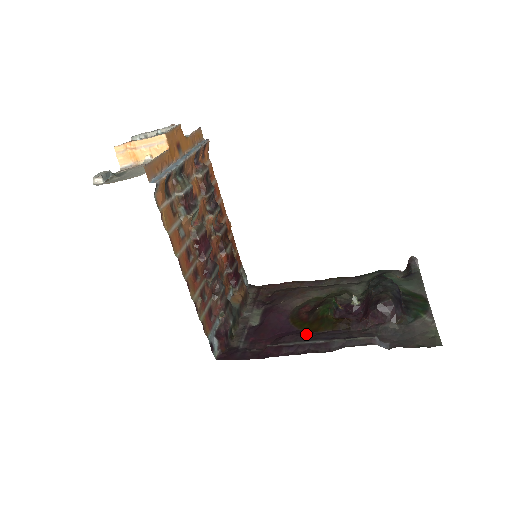
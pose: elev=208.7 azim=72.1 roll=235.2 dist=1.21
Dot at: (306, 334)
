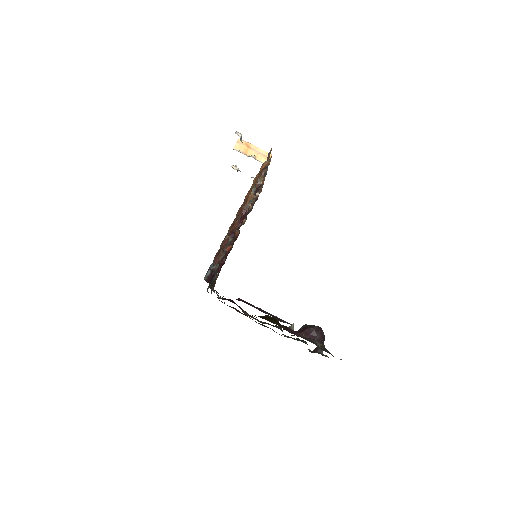
Dot at: occluded
